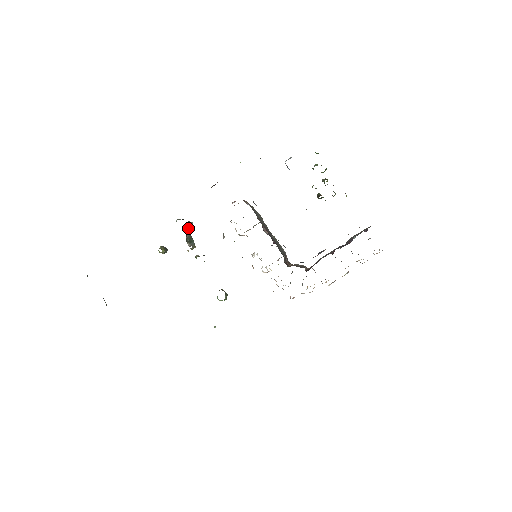
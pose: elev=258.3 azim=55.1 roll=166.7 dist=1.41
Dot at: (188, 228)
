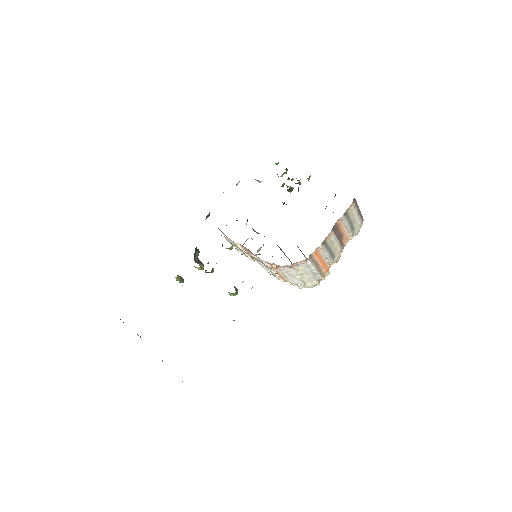
Dot at: (195, 253)
